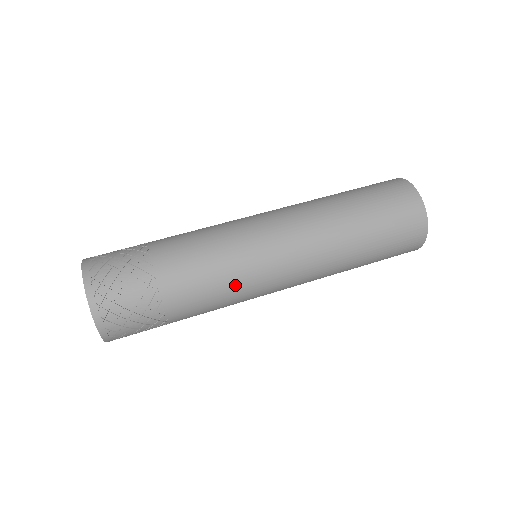
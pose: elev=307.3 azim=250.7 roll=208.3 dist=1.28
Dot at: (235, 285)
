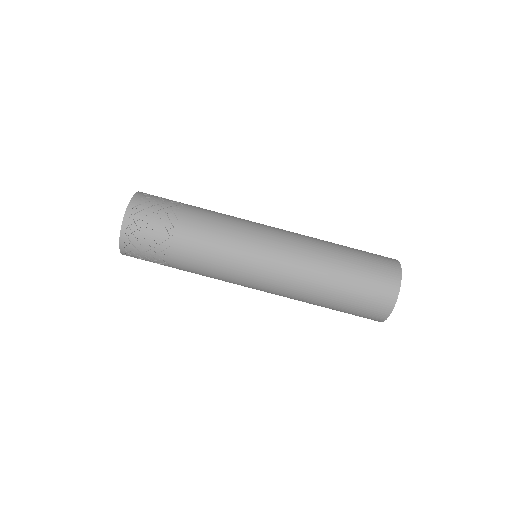
Dot at: (222, 278)
